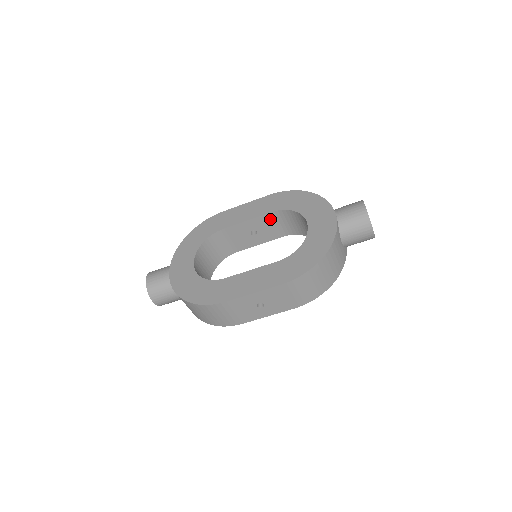
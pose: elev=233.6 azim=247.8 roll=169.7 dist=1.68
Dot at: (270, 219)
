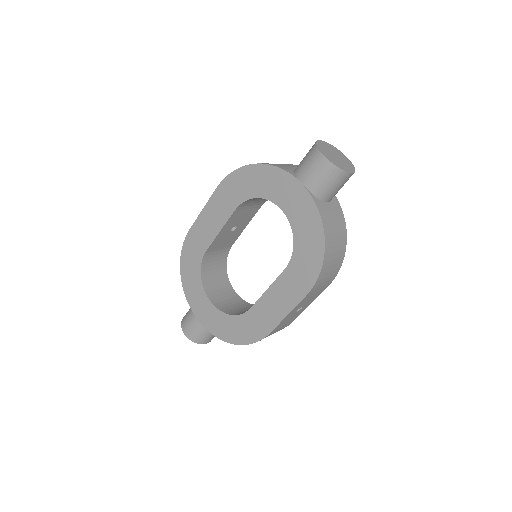
Dot at: (239, 212)
